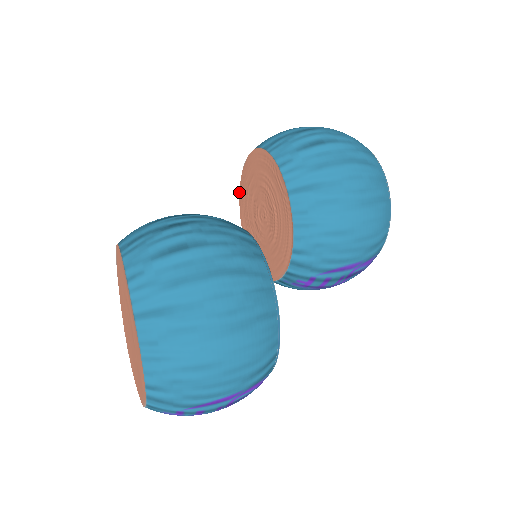
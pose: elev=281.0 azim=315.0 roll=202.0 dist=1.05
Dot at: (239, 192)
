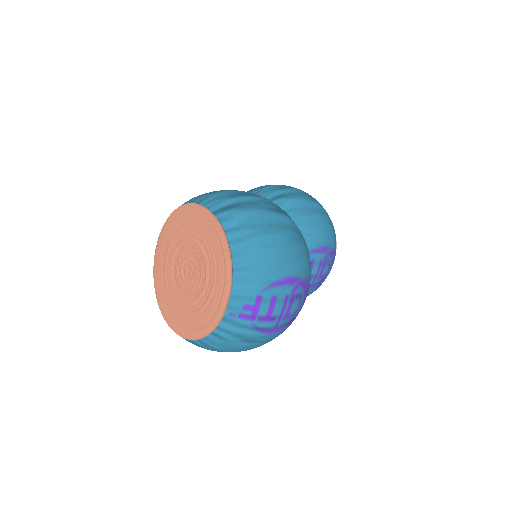
Dot at: occluded
